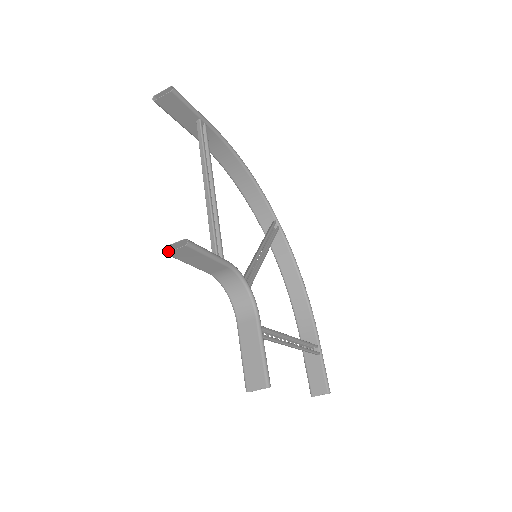
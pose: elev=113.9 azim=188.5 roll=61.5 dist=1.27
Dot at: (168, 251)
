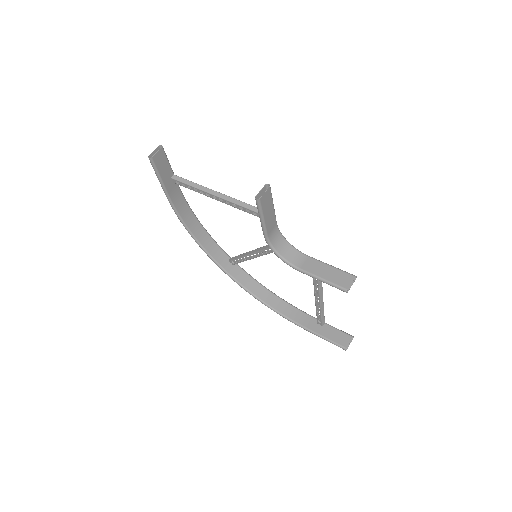
Dot at: (256, 202)
